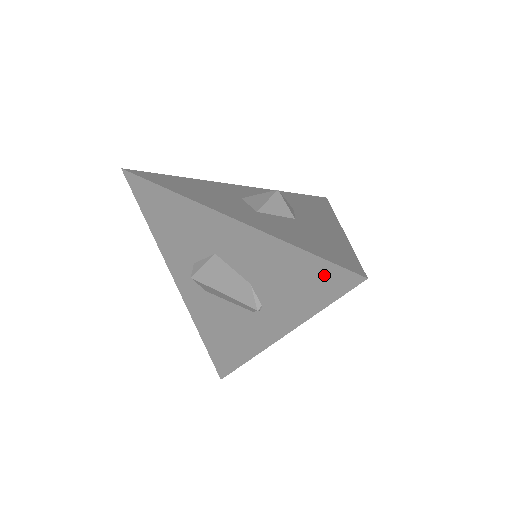
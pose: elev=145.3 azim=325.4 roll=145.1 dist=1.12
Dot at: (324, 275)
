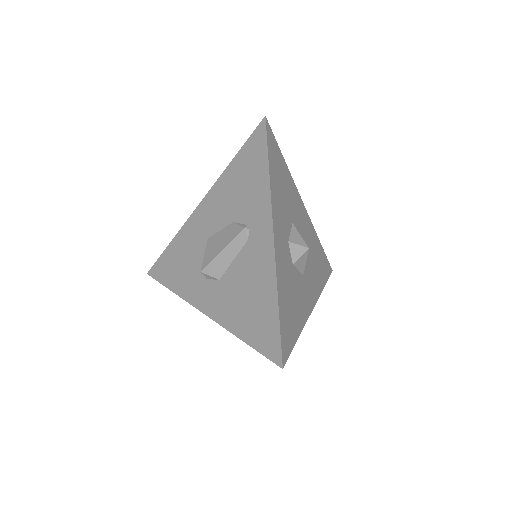
Dot at: (252, 148)
